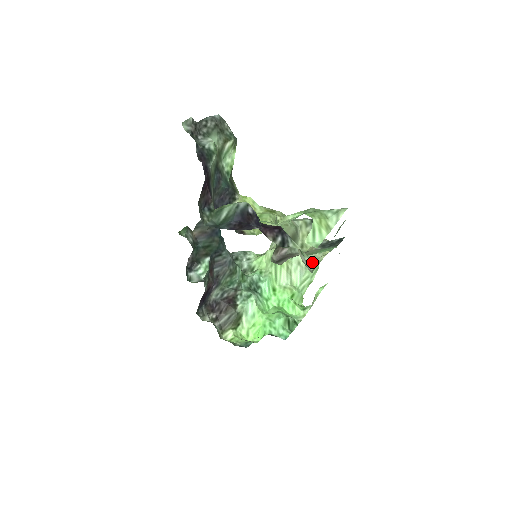
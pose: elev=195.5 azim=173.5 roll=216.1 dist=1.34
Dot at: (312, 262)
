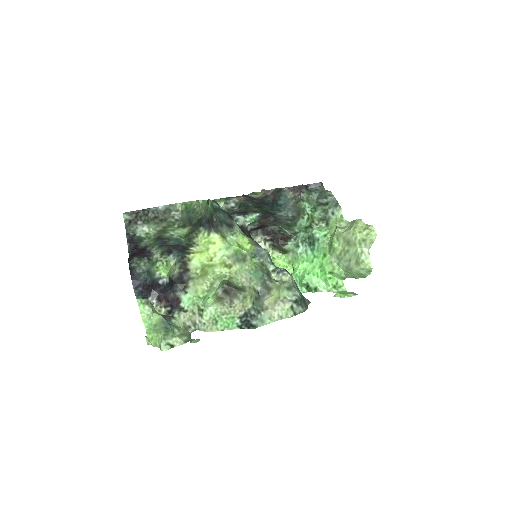
Dot at: (204, 325)
